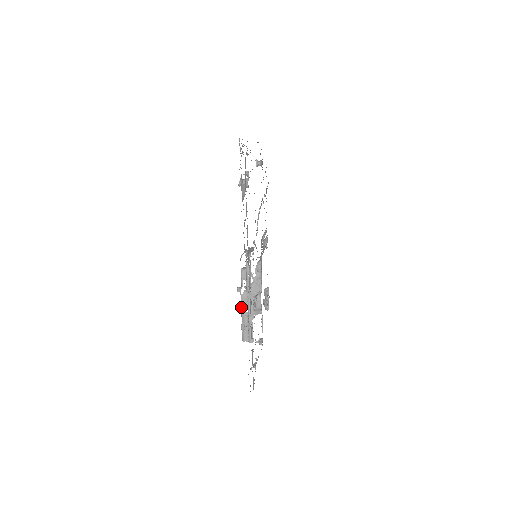
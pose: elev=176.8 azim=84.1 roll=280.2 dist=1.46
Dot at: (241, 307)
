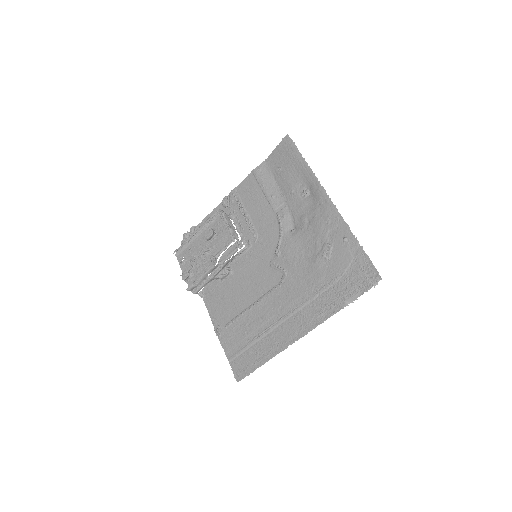
Dot at: (207, 272)
